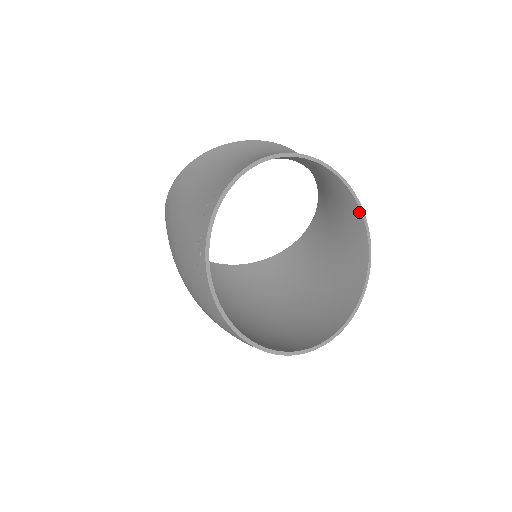
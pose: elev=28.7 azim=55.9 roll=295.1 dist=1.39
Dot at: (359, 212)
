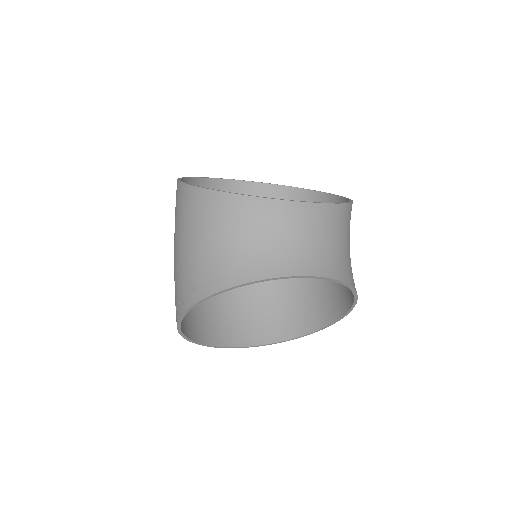
Dot at: (351, 289)
